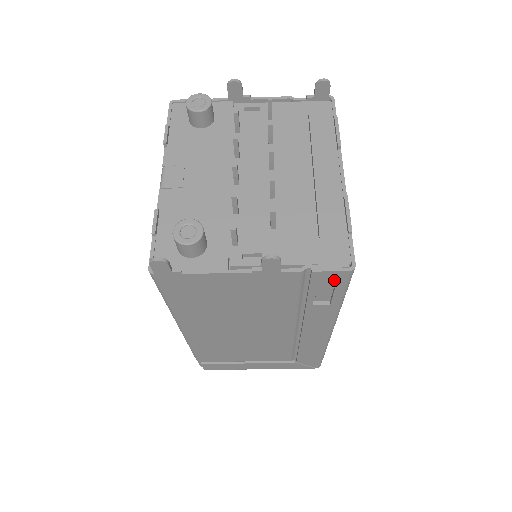
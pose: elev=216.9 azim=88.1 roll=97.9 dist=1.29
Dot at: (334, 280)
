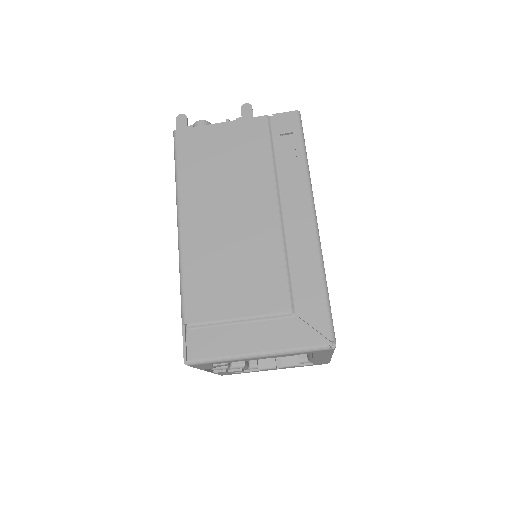
Dot at: (289, 123)
